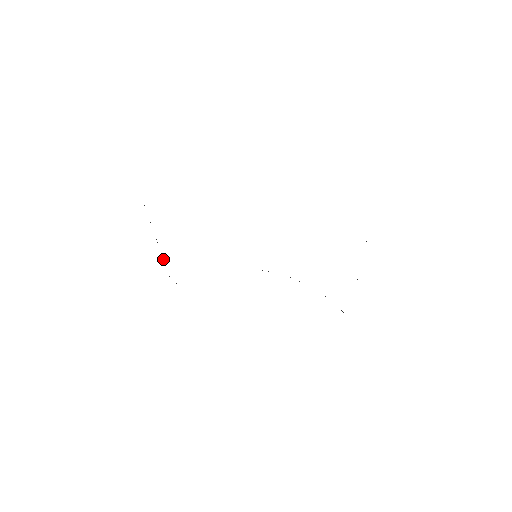
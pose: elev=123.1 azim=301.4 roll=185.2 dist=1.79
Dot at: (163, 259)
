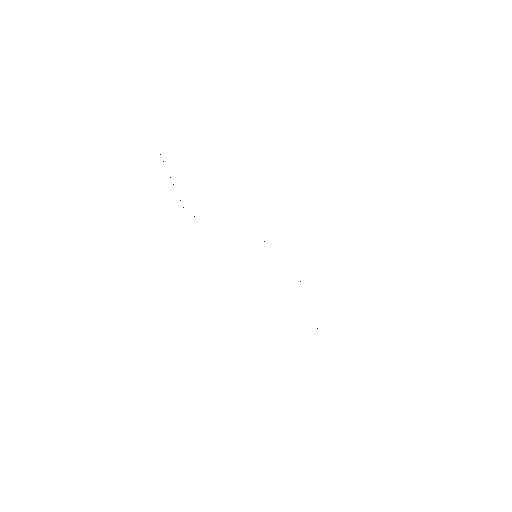
Dot at: occluded
